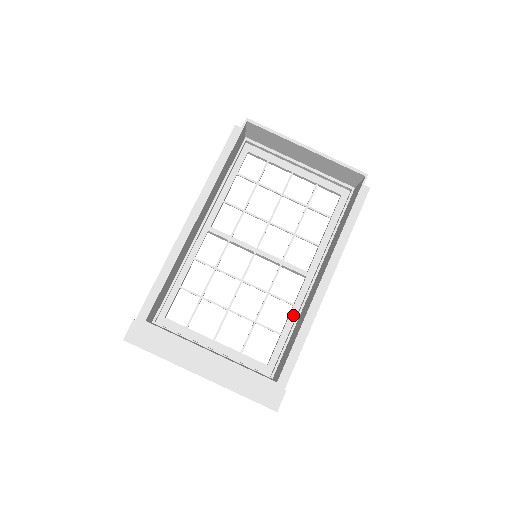
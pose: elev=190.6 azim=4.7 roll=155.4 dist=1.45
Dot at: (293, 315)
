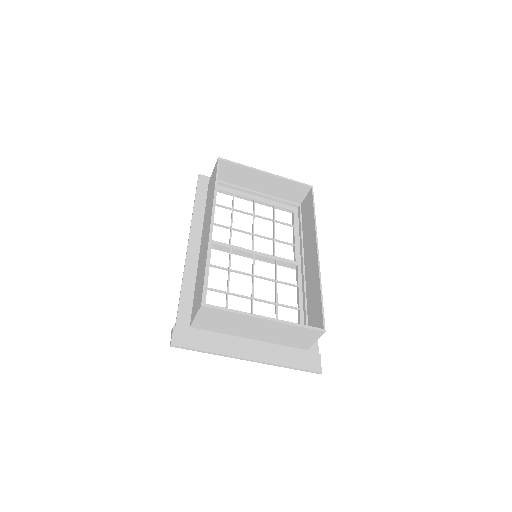
Dot at: occluded
